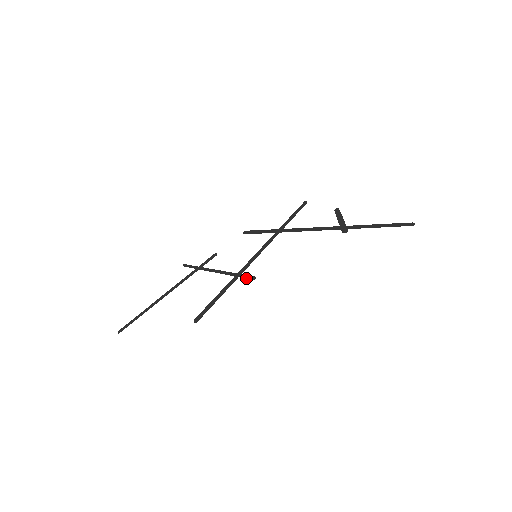
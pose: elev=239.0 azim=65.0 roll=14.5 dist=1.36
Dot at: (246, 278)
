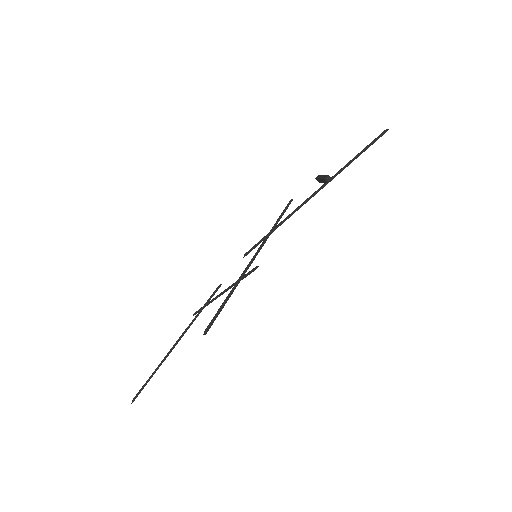
Dot at: (249, 273)
